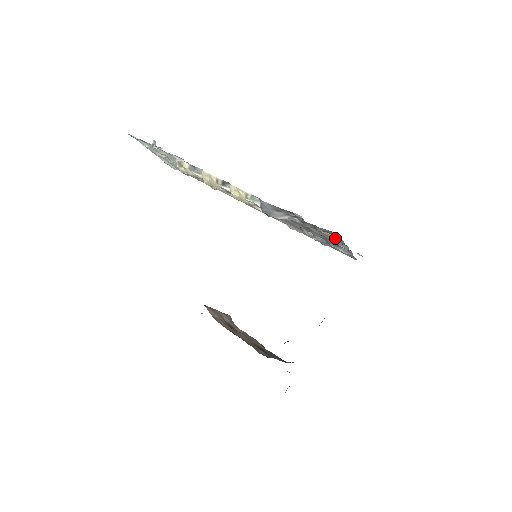
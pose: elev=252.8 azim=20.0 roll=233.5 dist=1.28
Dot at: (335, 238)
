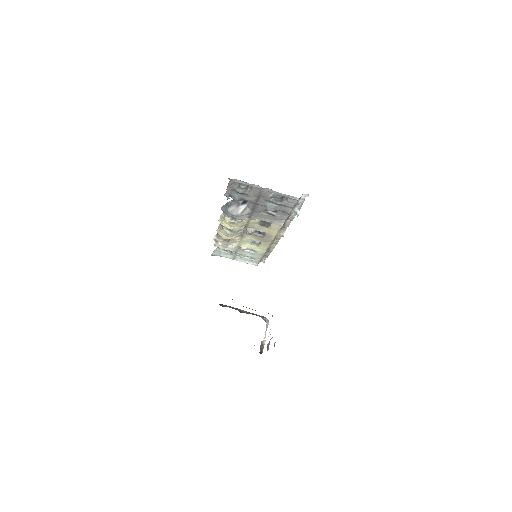
Dot at: (252, 189)
